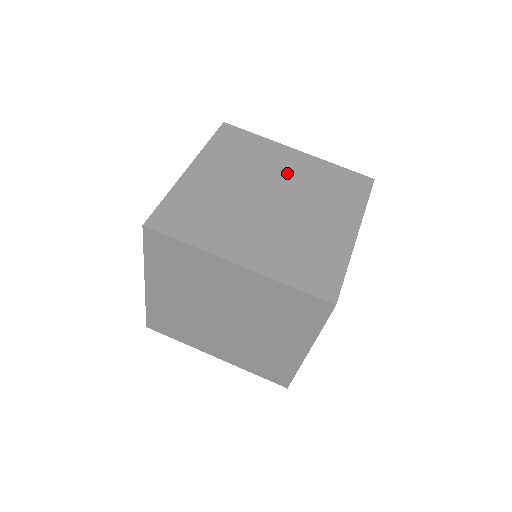
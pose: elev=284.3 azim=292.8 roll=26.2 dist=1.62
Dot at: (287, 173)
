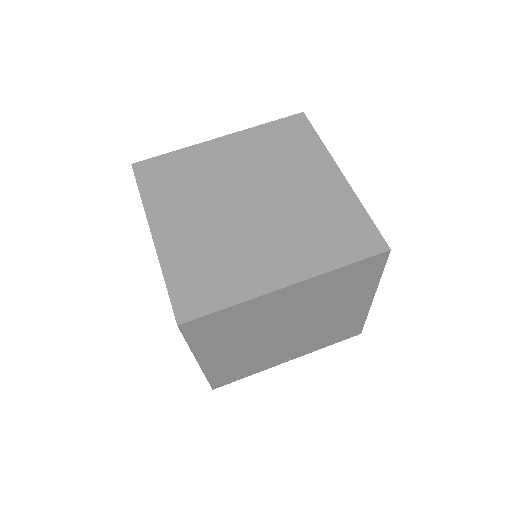
Dot at: (235, 167)
